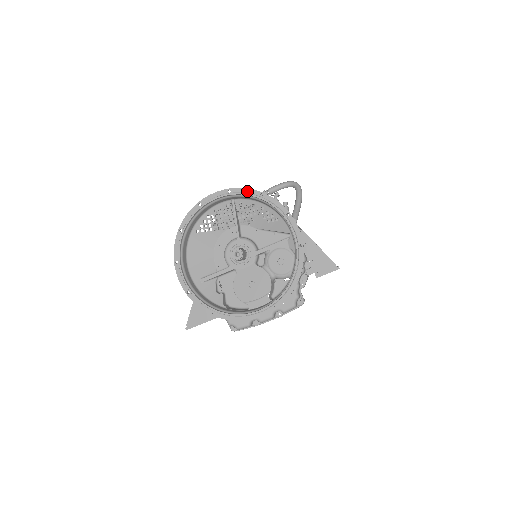
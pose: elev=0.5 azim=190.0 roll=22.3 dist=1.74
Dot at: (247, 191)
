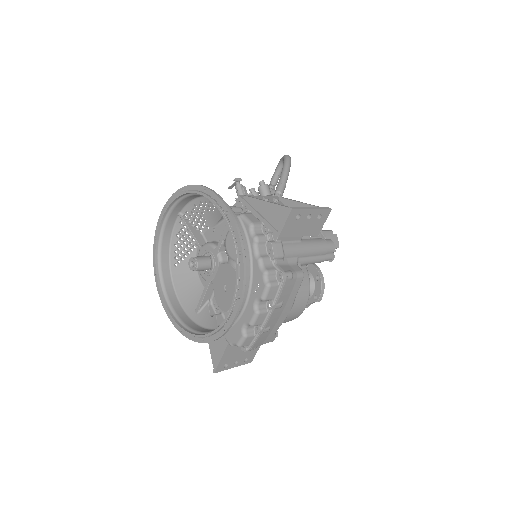
Dot at: (174, 197)
